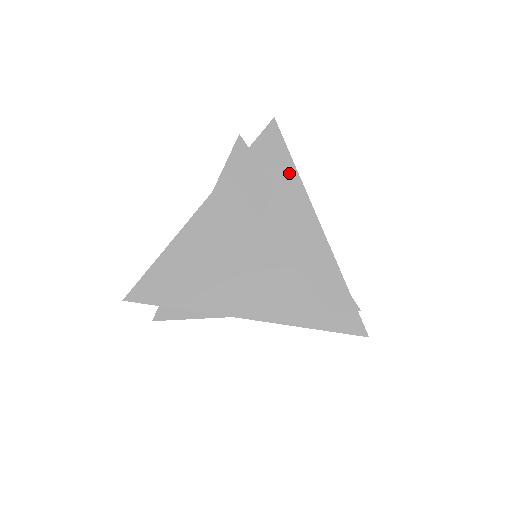
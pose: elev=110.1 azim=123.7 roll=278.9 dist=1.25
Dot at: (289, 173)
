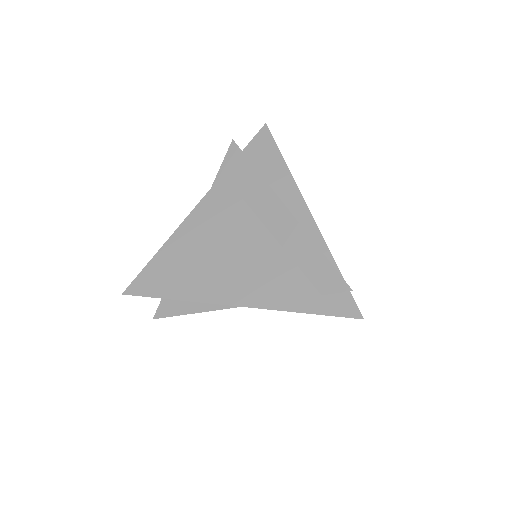
Dot at: (279, 169)
